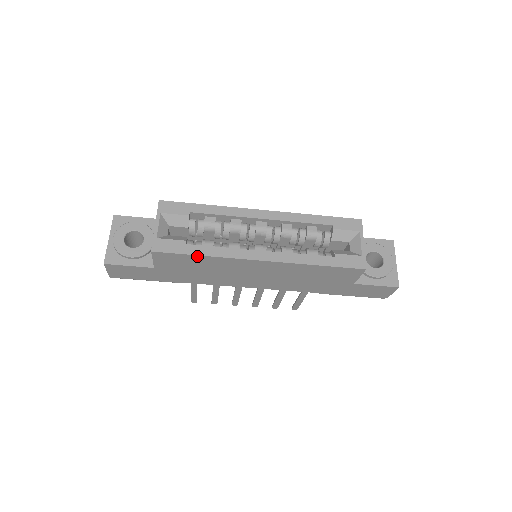
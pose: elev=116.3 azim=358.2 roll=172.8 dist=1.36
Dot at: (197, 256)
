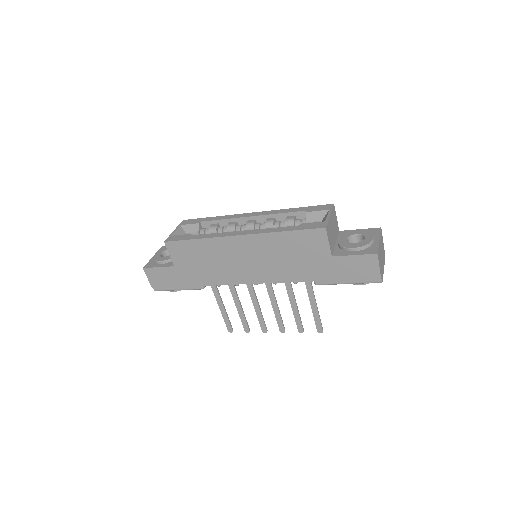
Dot at: (194, 241)
